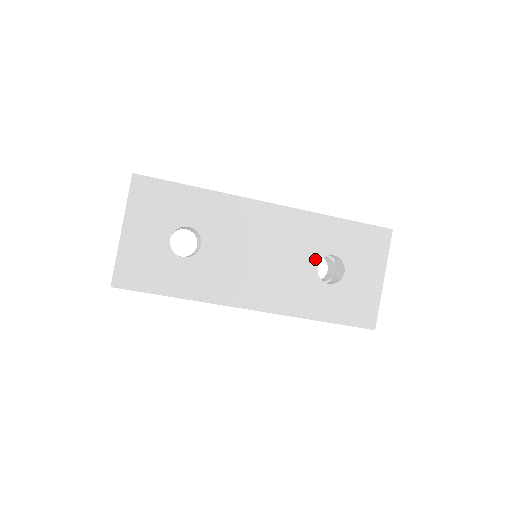
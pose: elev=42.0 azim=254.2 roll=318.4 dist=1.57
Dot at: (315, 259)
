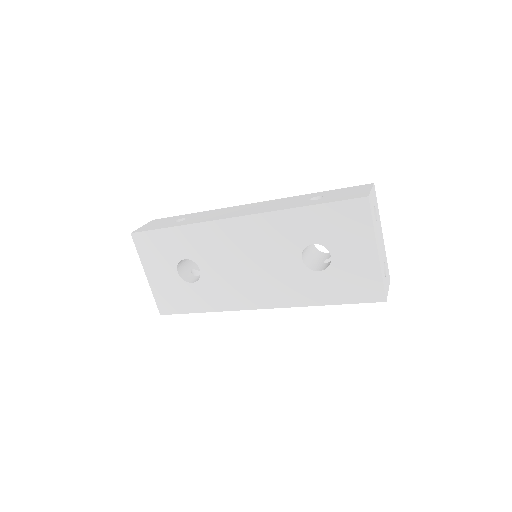
Dot at: (297, 253)
